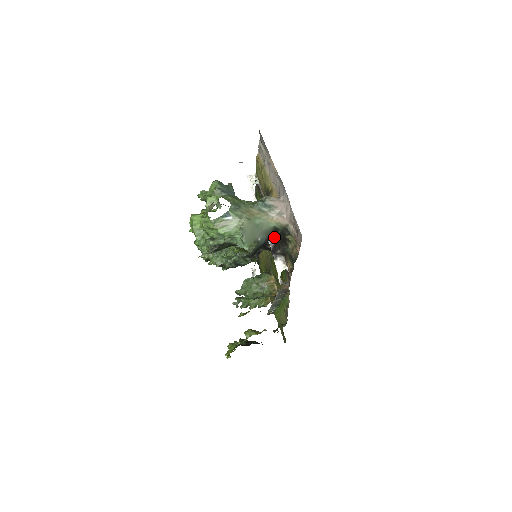
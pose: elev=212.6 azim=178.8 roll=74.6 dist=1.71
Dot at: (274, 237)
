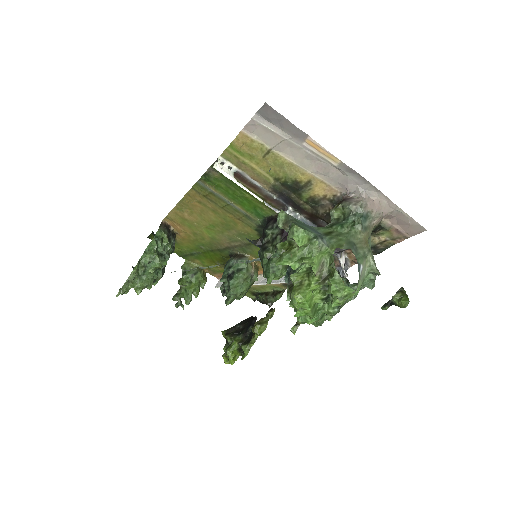
Dot at: occluded
